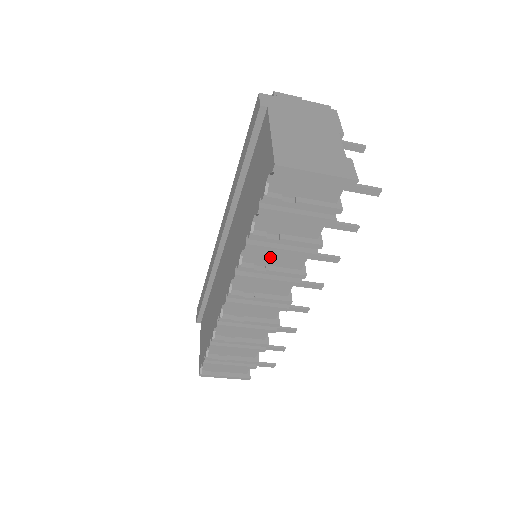
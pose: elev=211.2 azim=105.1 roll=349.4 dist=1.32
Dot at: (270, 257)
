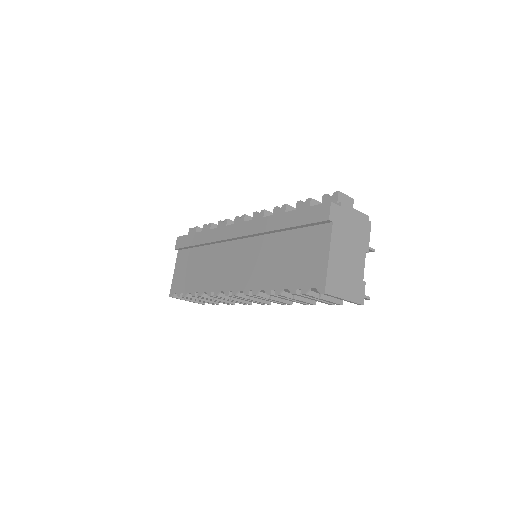
Dot at: occluded
